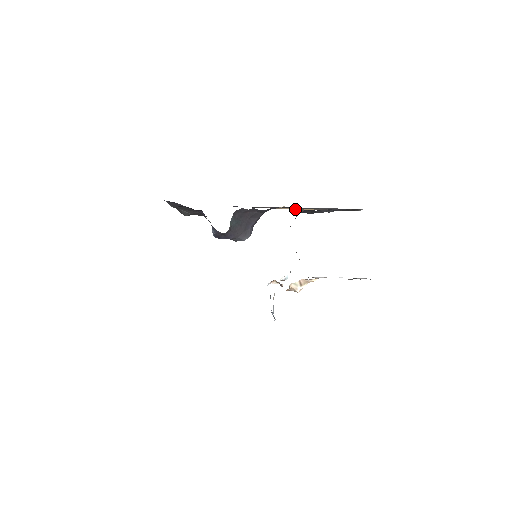
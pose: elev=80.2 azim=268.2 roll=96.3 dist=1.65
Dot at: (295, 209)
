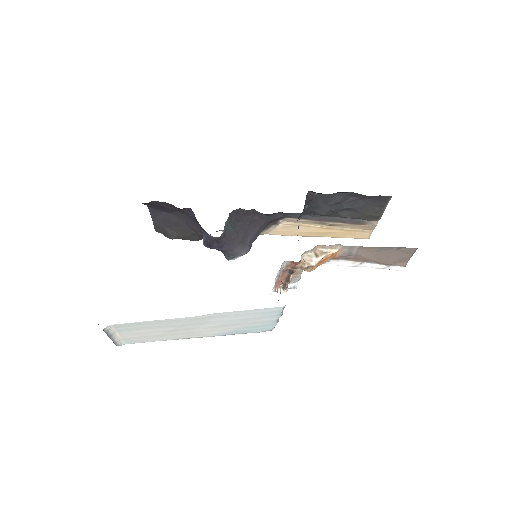
Dot at: (303, 235)
